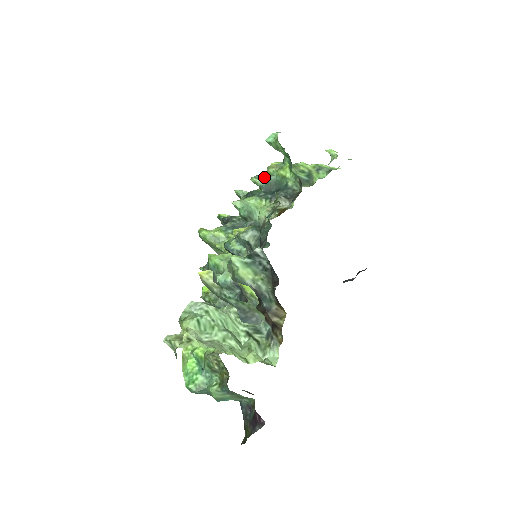
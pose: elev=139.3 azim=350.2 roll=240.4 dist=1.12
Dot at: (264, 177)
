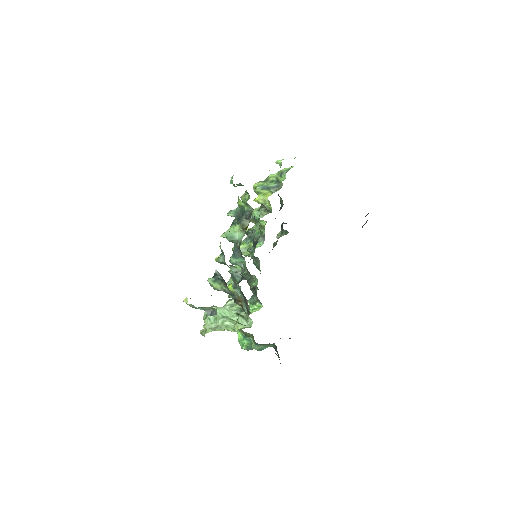
Dot at: (234, 210)
